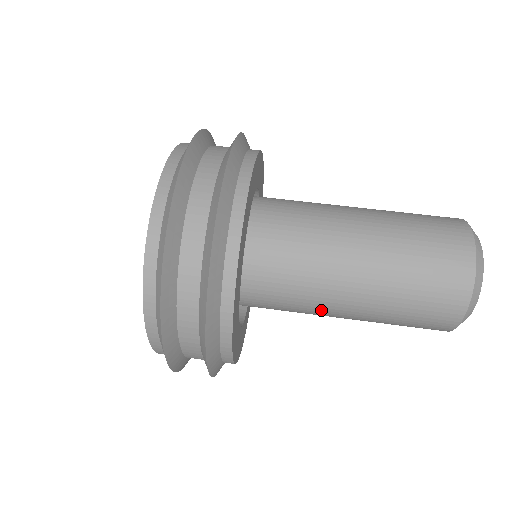
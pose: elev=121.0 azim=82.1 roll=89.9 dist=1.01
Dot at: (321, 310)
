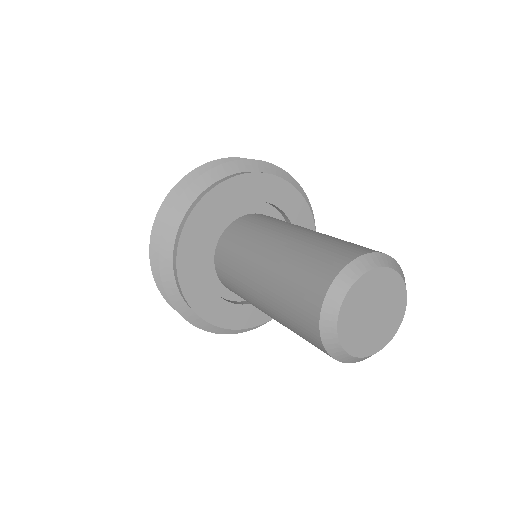
Dot at: (258, 250)
